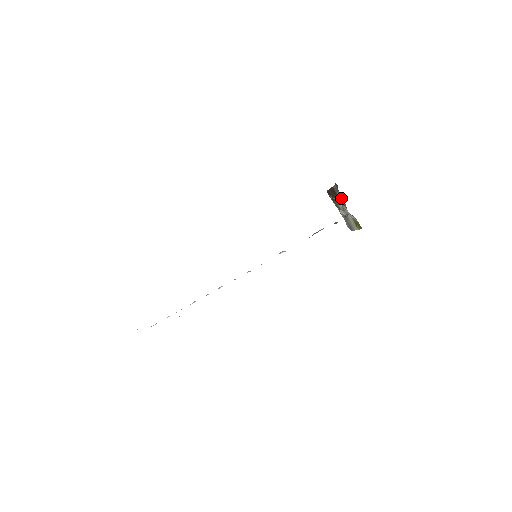
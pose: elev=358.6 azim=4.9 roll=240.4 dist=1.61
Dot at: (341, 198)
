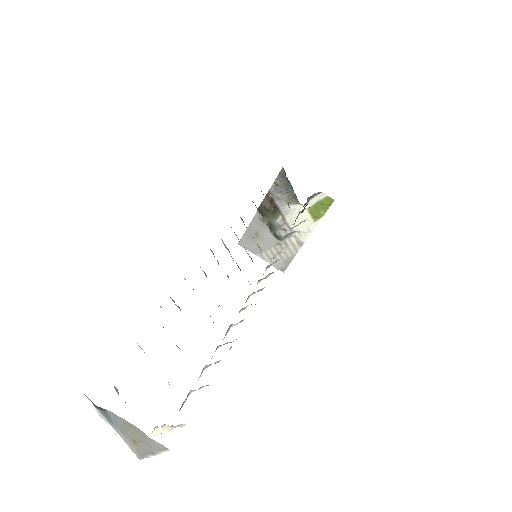
Dot at: (285, 196)
